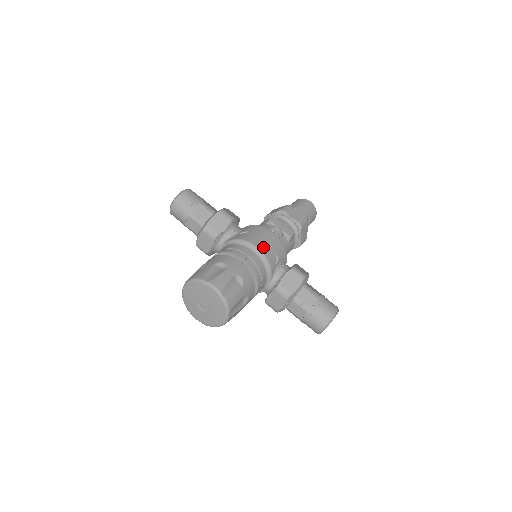
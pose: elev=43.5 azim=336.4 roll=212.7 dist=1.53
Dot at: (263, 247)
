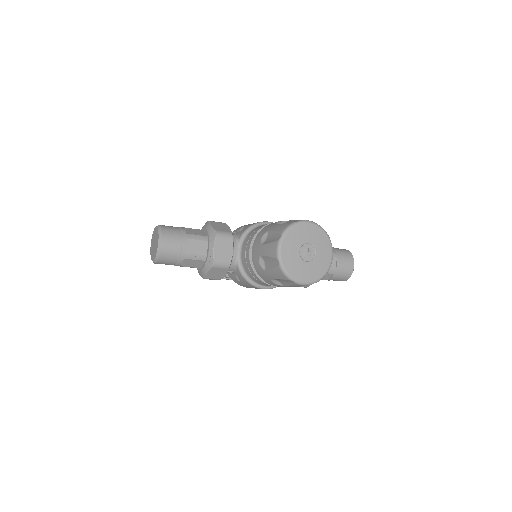
Dot at: occluded
